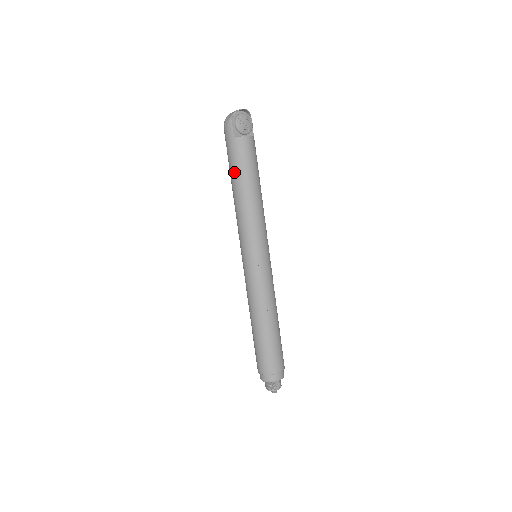
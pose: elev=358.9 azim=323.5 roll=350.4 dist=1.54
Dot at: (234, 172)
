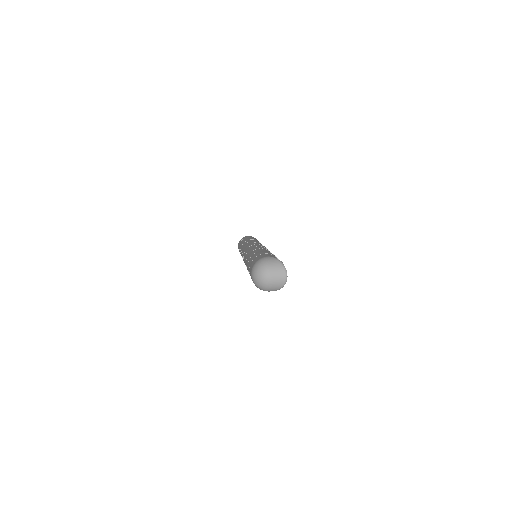
Dot at: occluded
